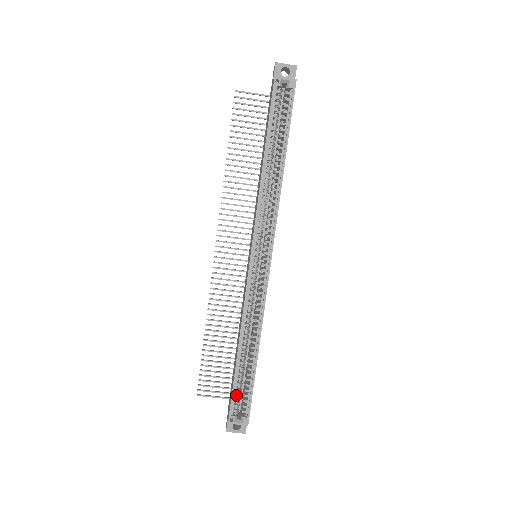
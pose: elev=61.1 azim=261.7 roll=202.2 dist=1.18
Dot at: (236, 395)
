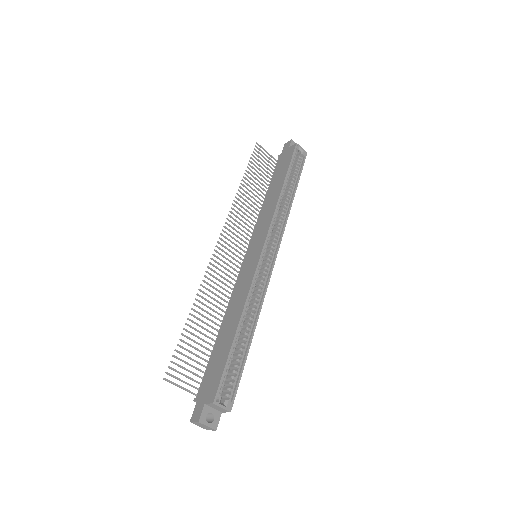
Dot at: (226, 373)
